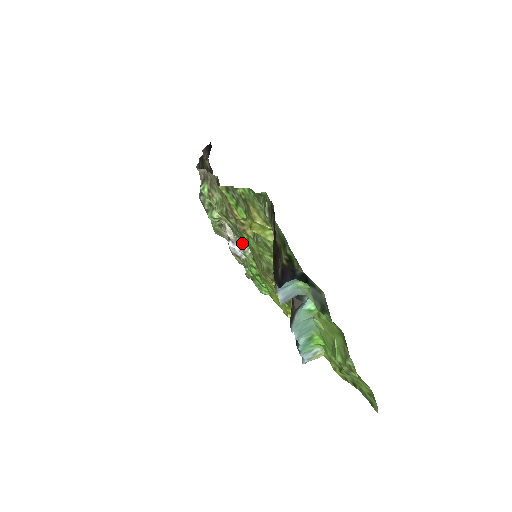
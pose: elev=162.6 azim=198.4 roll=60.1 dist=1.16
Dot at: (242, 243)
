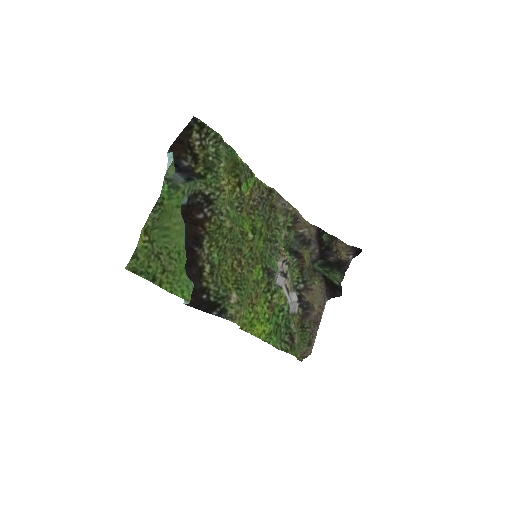
Dot at: occluded
